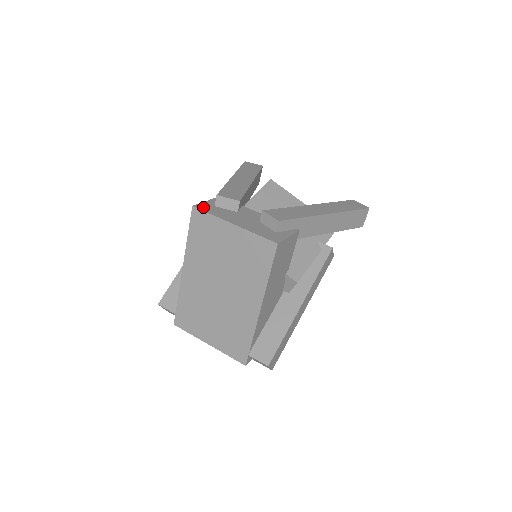
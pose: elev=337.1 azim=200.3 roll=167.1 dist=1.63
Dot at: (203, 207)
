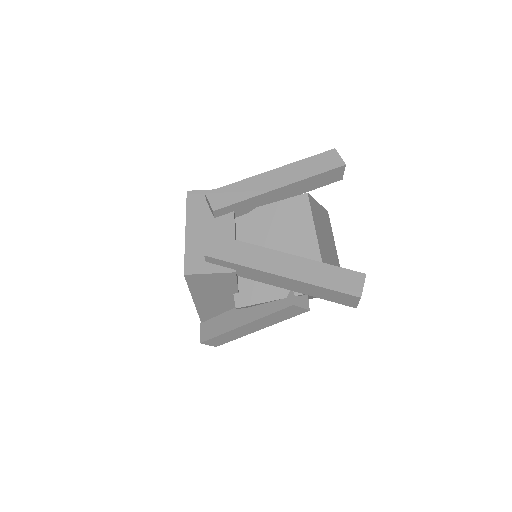
Dot at: (193, 197)
